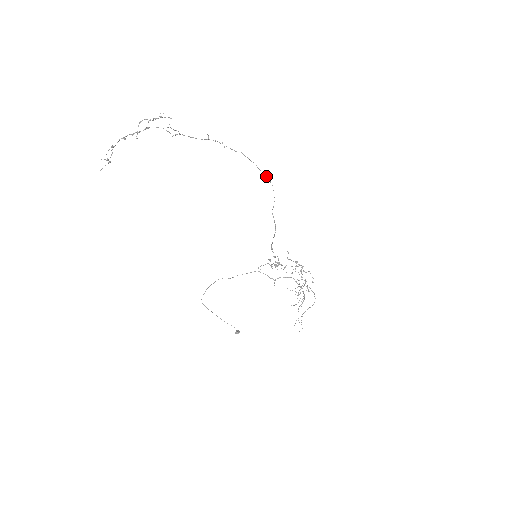
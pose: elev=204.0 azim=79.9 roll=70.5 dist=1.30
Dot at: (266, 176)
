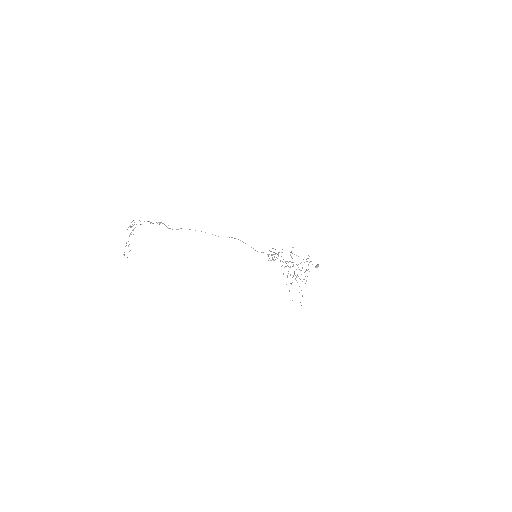
Dot at: occluded
